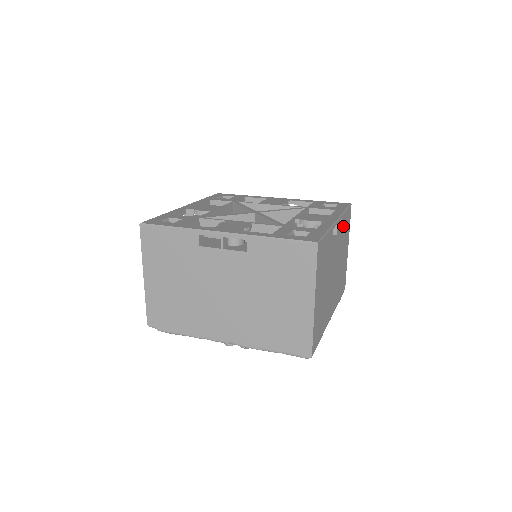
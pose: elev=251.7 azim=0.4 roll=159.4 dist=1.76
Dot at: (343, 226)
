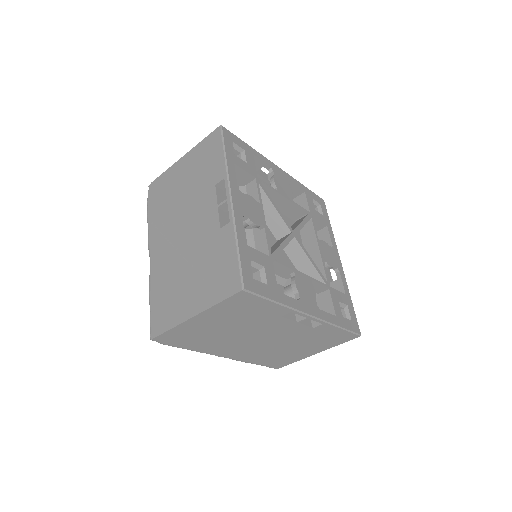
Dot at: occluded
